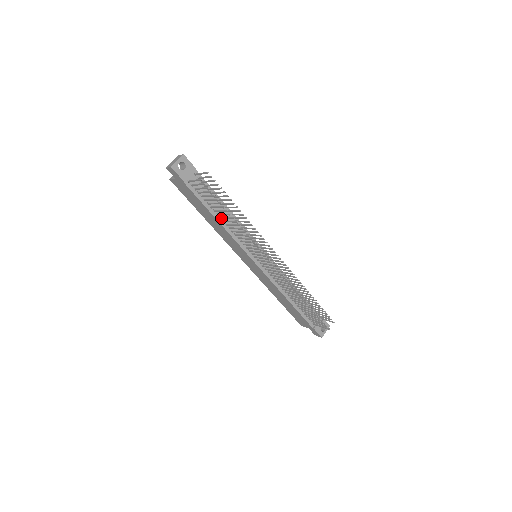
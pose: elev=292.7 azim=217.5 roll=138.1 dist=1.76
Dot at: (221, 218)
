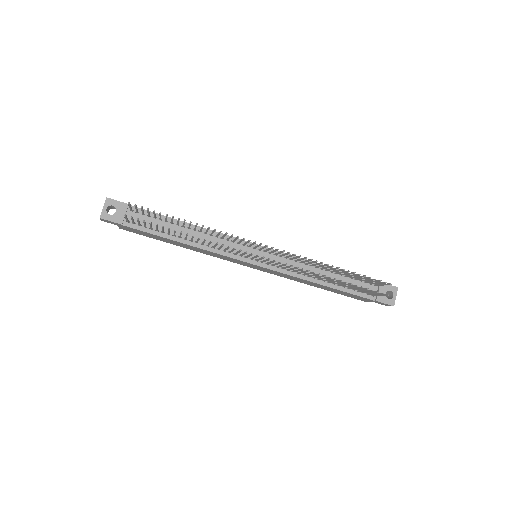
Dot at: (185, 239)
